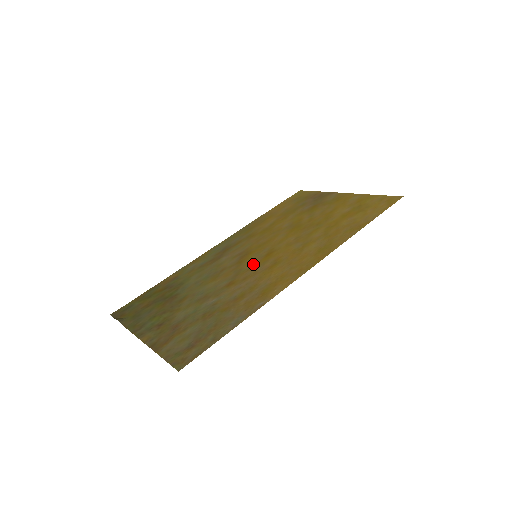
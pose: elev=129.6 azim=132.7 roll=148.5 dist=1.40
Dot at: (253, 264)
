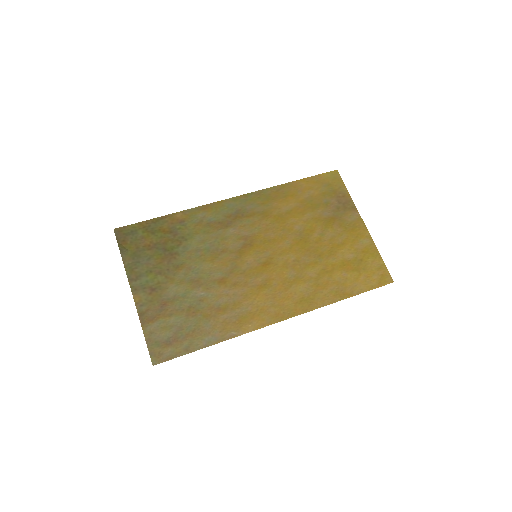
Dot at: (249, 268)
